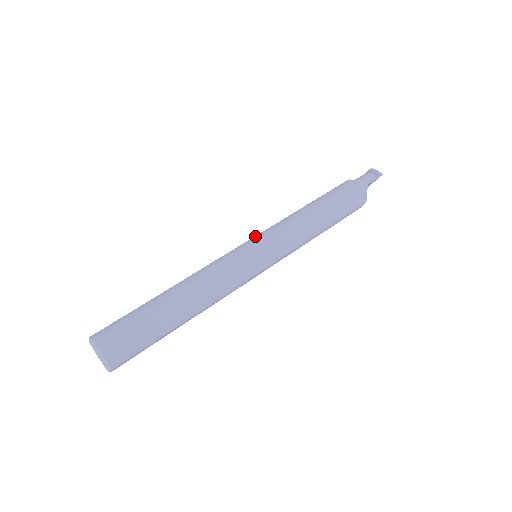
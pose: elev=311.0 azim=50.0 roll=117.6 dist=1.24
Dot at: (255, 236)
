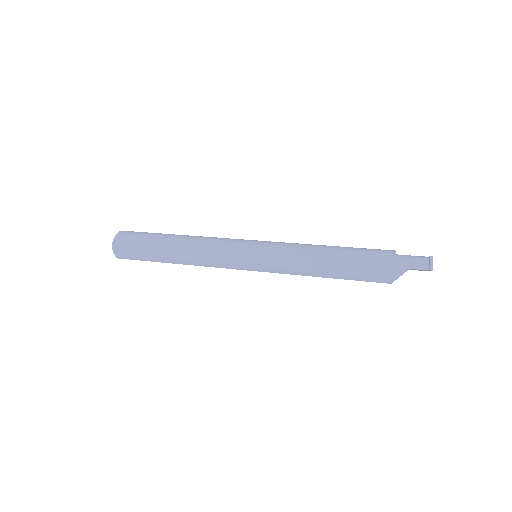
Dot at: (264, 241)
